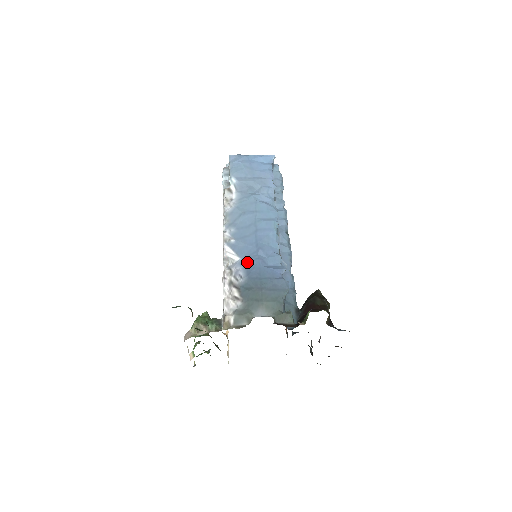
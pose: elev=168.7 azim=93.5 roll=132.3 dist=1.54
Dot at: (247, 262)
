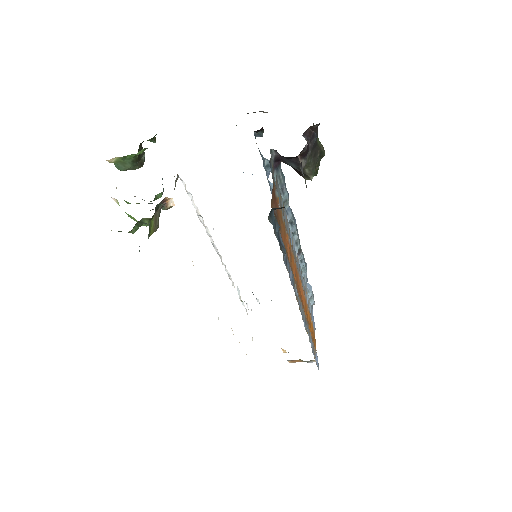
Dot at: occluded
